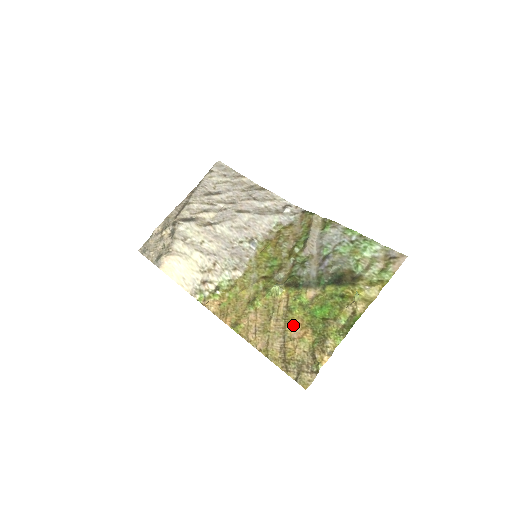
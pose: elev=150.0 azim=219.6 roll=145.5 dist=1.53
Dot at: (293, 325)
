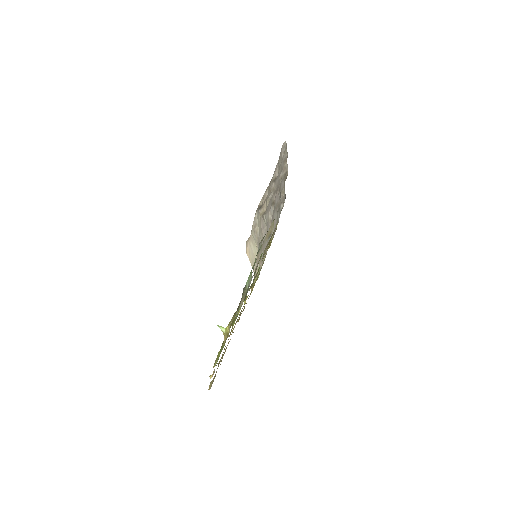
Dot at: (230, 333)
